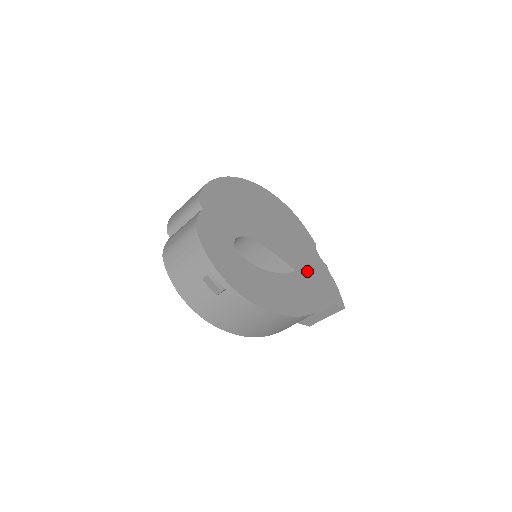
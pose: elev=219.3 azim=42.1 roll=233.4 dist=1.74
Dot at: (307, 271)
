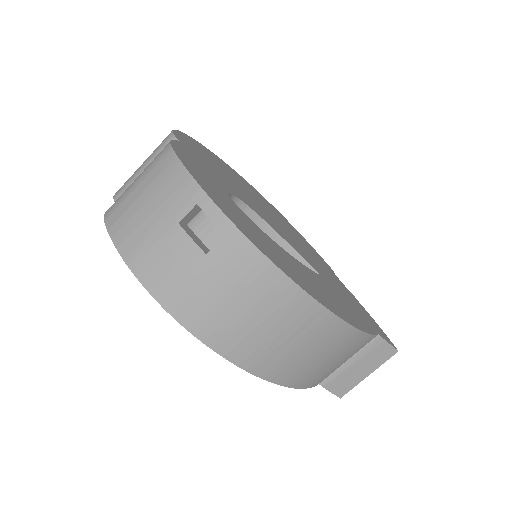
Dot at: (335, 286)
